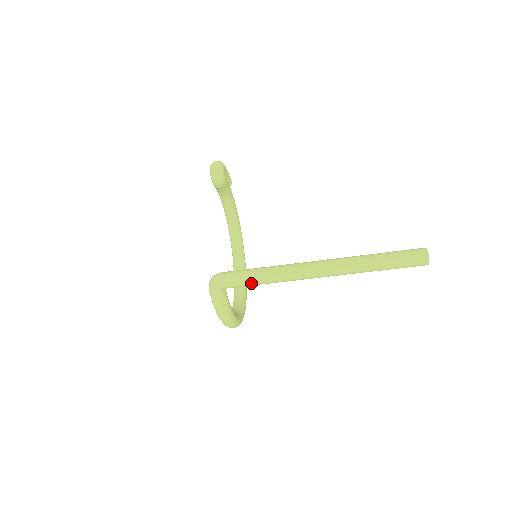
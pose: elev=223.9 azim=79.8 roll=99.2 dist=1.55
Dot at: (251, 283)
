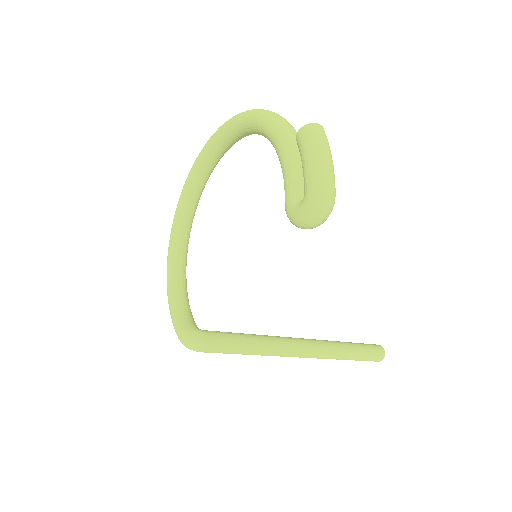
Dot at: occluded
